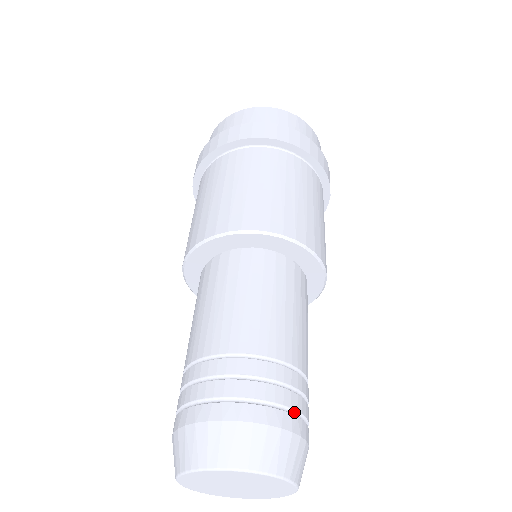
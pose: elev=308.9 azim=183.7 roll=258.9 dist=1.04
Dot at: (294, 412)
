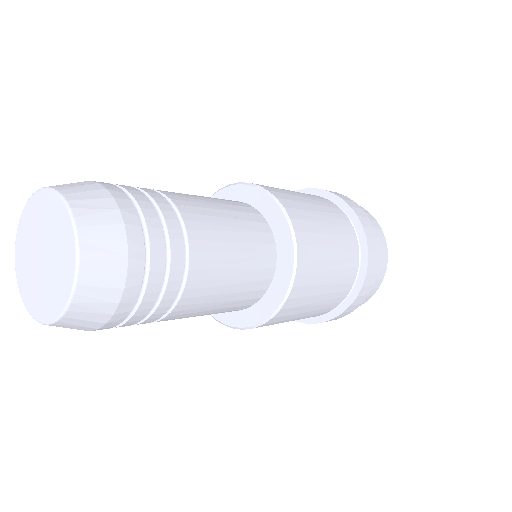
Dot at: occluded
